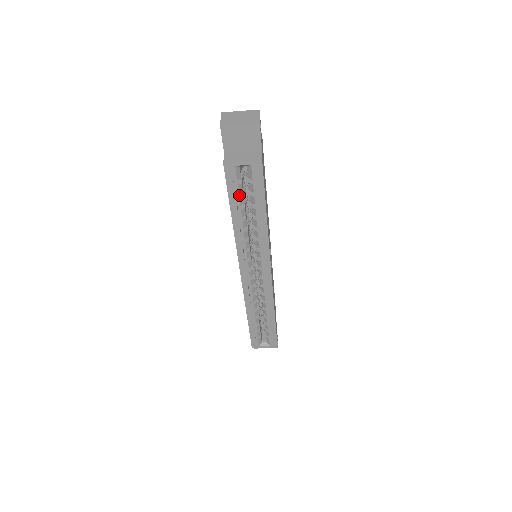
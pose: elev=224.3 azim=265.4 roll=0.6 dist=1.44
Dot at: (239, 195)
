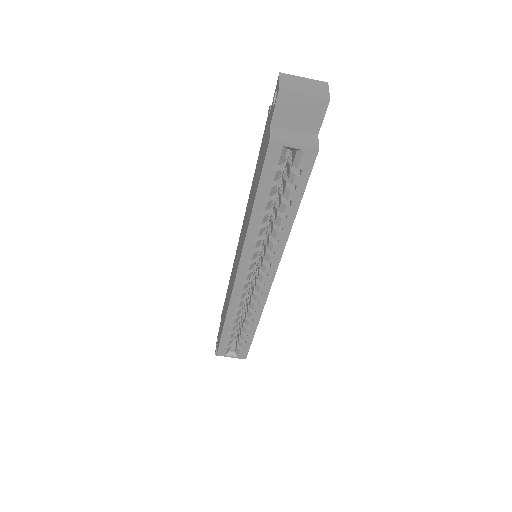
Dot at: (272, 183)
